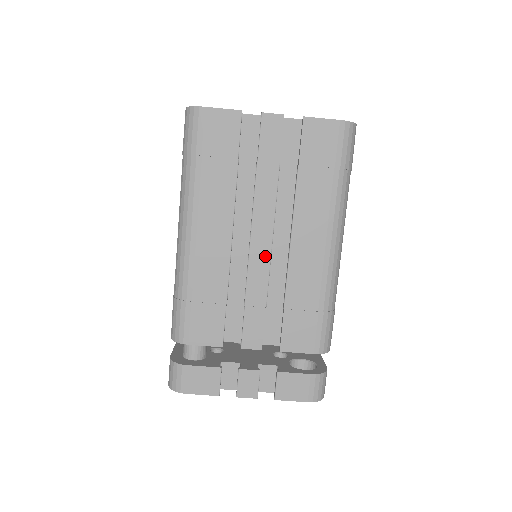
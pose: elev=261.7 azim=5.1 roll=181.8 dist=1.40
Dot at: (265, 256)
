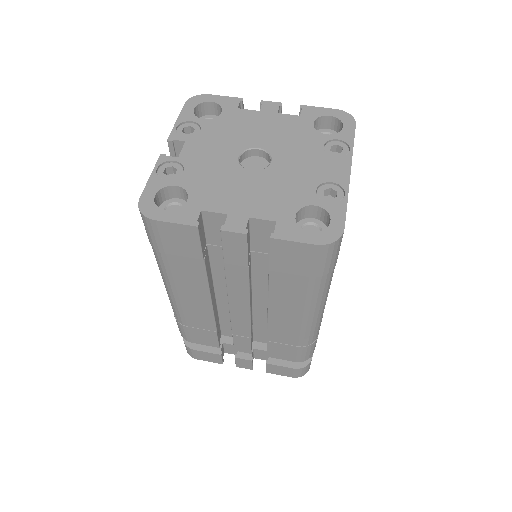
Dot at: (245, 315)
